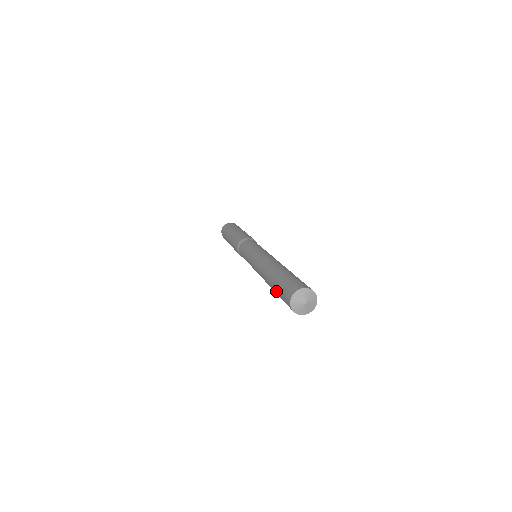
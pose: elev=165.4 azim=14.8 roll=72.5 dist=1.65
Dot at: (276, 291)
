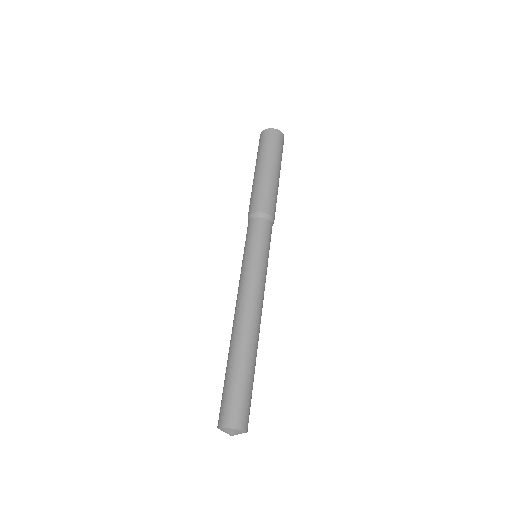
Dot at: occluded
